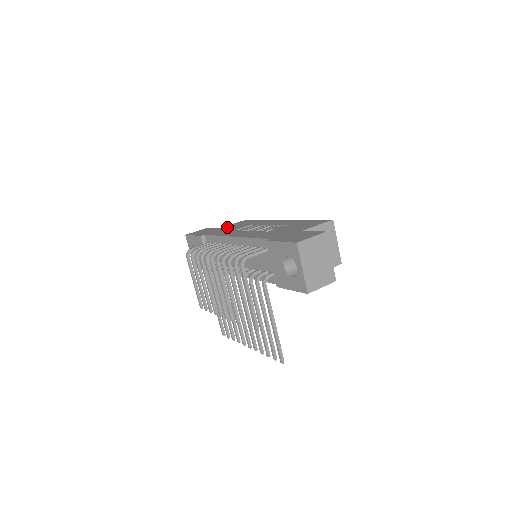
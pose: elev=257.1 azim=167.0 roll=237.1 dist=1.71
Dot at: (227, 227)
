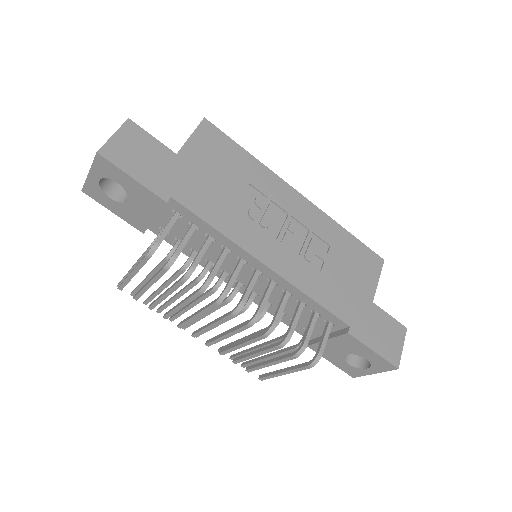
Dot at: (197, 164)
